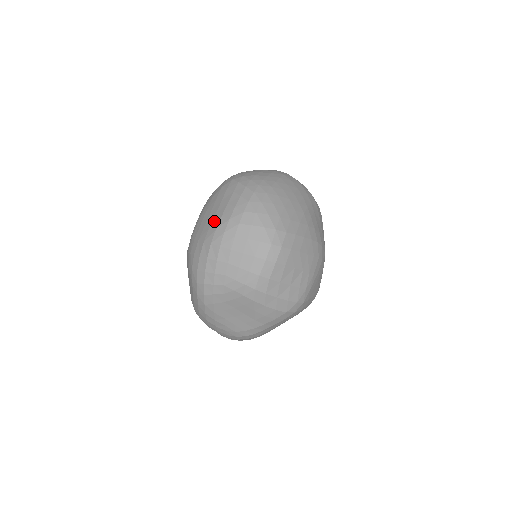
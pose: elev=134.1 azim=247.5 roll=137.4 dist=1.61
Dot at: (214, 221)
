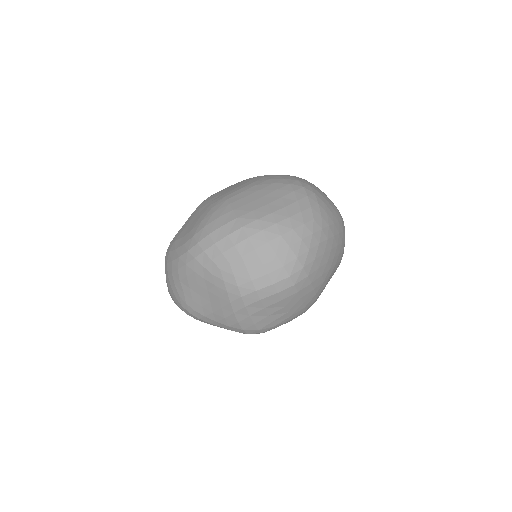
Dot at: (261, 210)
